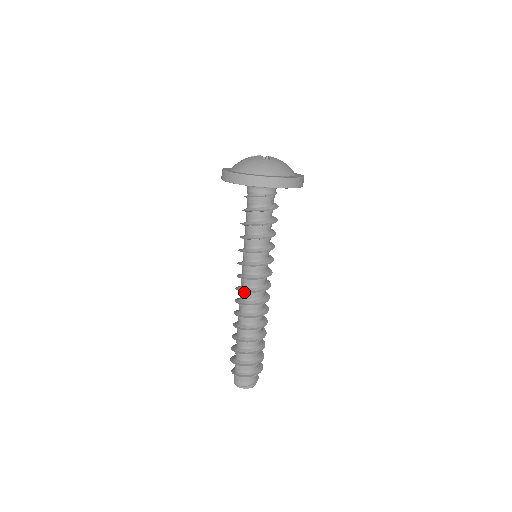
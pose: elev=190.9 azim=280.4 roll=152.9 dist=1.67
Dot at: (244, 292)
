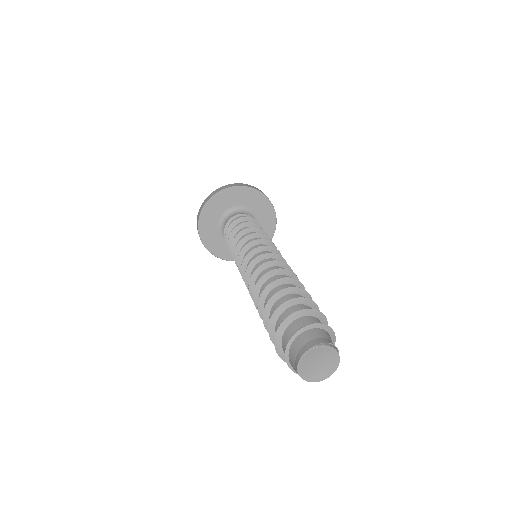
Dot at: (270, 258)
